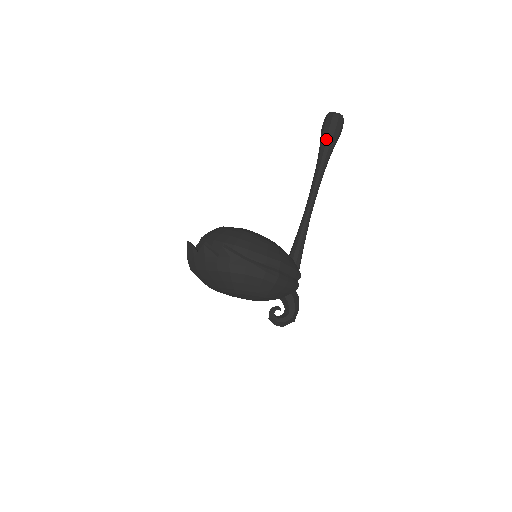
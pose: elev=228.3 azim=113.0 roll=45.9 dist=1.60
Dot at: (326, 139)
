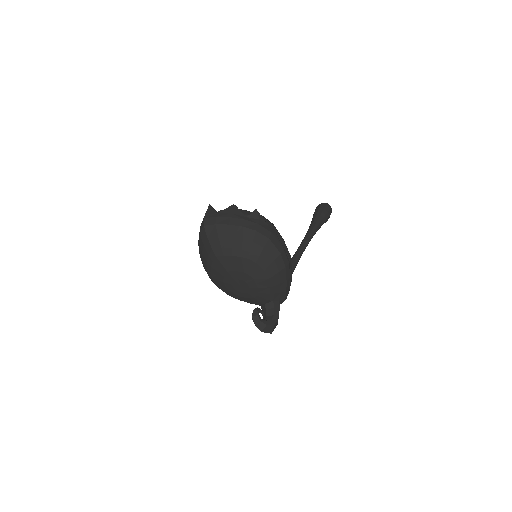
Dot at: (320, 214)
